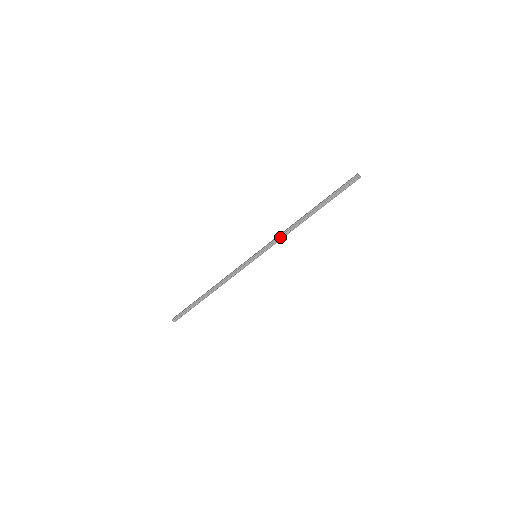
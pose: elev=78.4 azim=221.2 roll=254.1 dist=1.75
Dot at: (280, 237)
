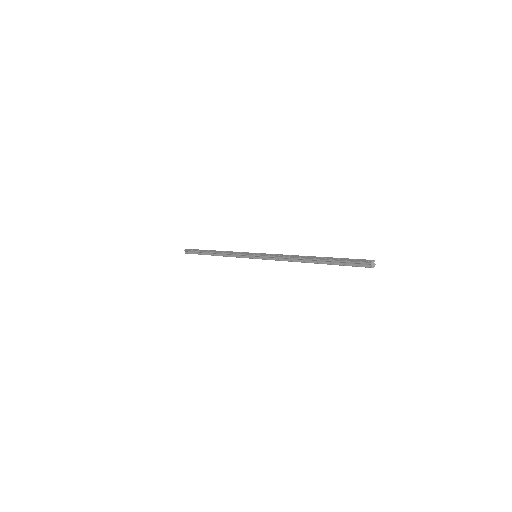
Dot at: (279, 258)
